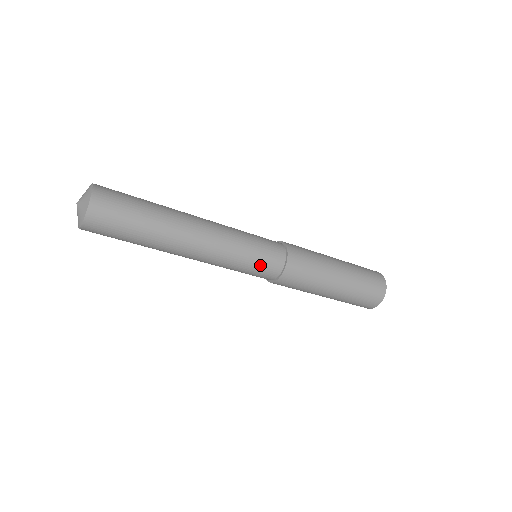
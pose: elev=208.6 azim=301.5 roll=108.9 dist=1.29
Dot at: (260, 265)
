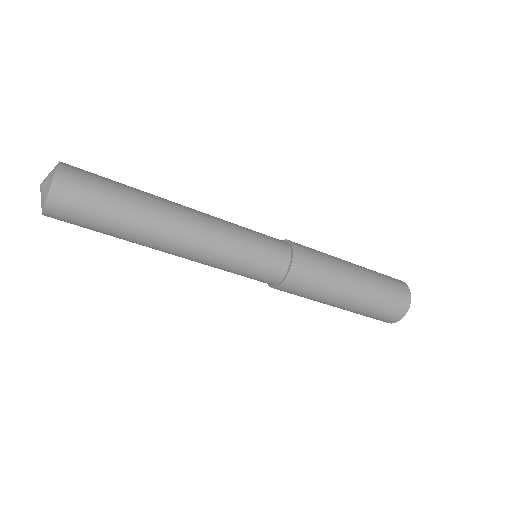
Dot at: (254, 274)
